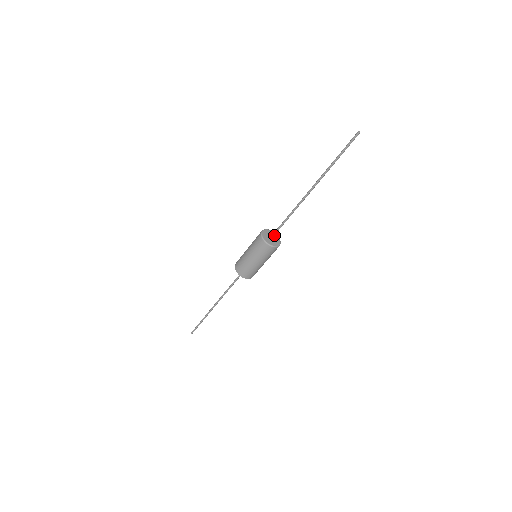
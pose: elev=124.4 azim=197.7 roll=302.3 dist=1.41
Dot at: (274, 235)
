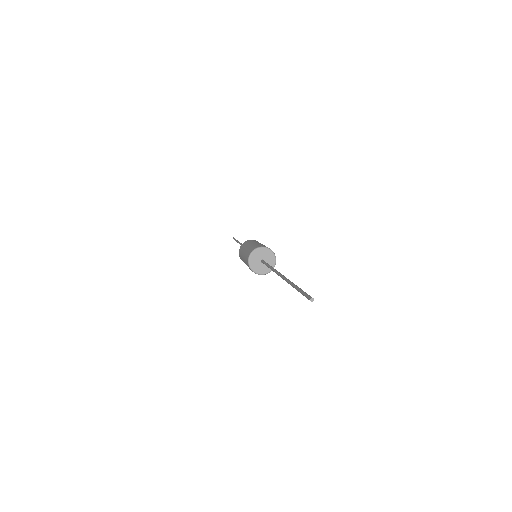
Dot at: (270, 258)
